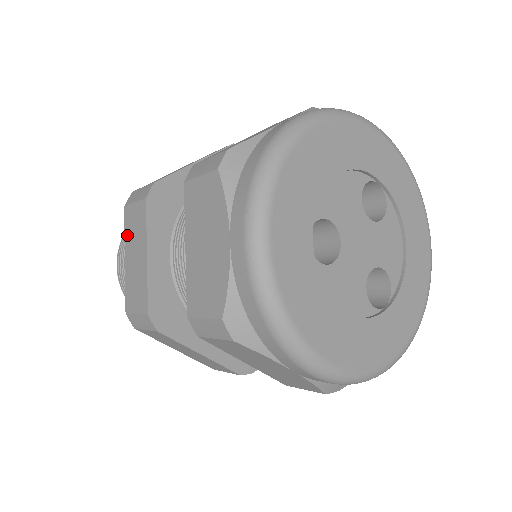
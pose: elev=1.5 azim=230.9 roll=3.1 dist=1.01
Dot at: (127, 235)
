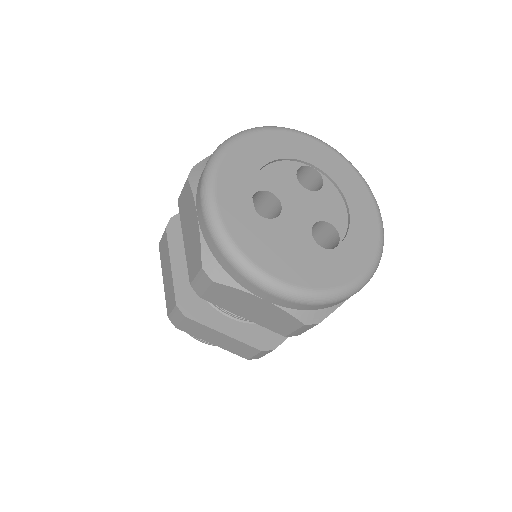
Dot at: (162, 262)
